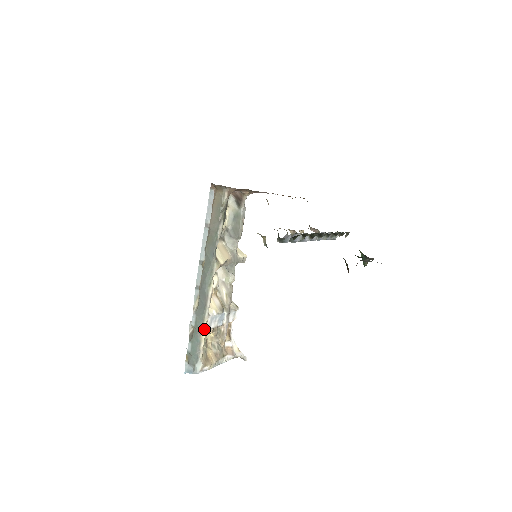
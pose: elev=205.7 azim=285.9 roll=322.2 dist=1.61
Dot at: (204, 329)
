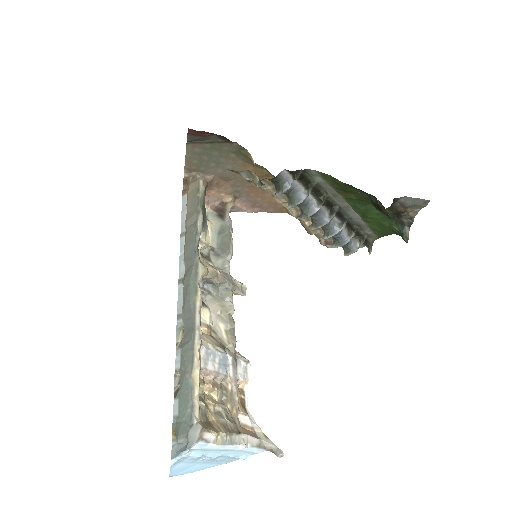
Dot at: (196, 362)
